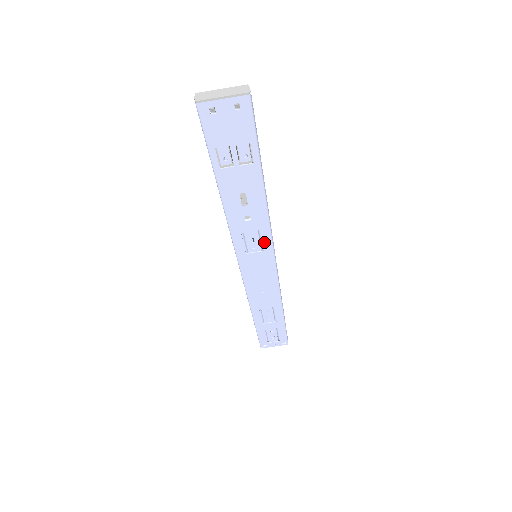
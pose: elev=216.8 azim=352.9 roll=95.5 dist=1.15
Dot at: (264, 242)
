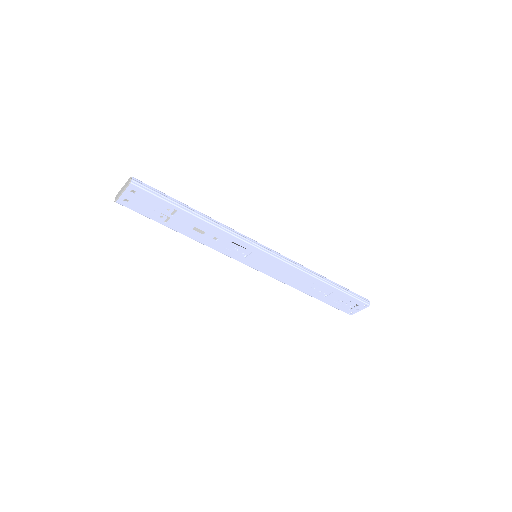
Dot at: (245, 247)
